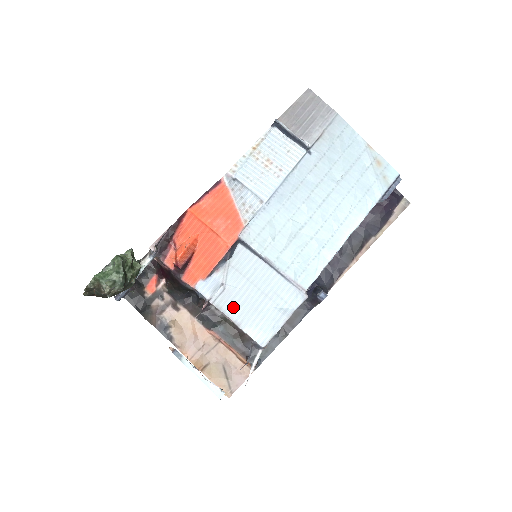
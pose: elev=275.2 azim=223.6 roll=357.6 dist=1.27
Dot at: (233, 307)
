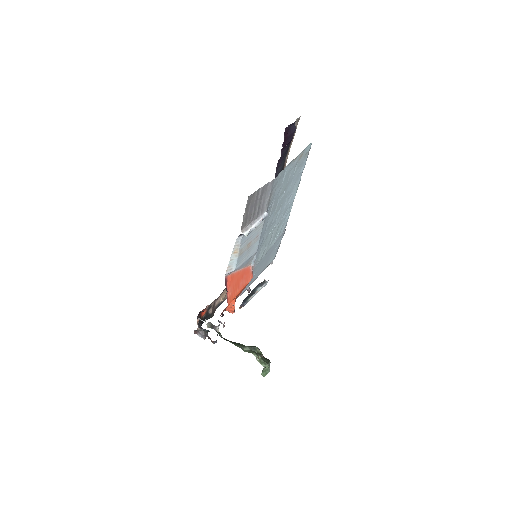
Dot at: (258, 274)
